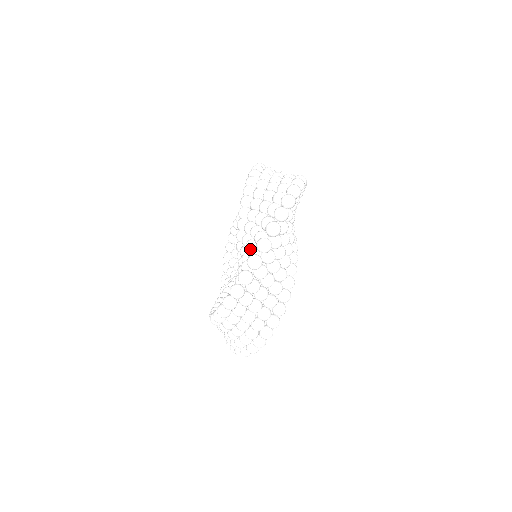
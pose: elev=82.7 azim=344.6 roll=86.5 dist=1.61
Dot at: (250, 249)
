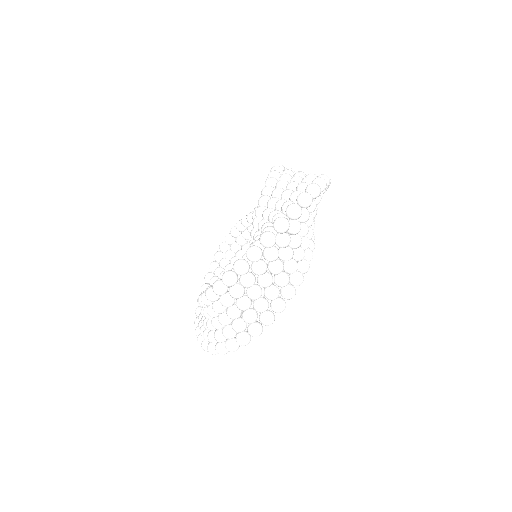
Dot at: (277, 214)
